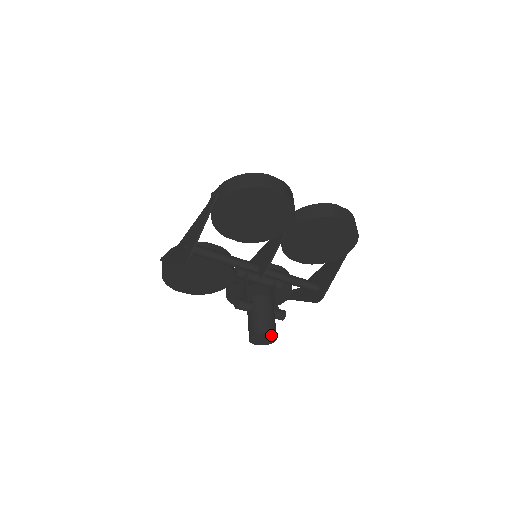
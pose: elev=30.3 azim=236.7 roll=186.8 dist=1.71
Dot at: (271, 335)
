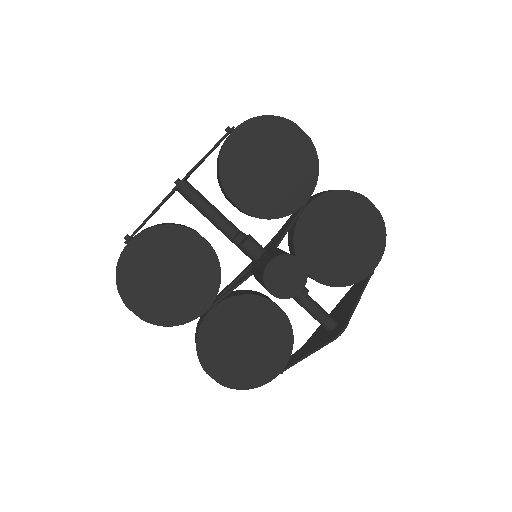
Dot at: (300, 266)
